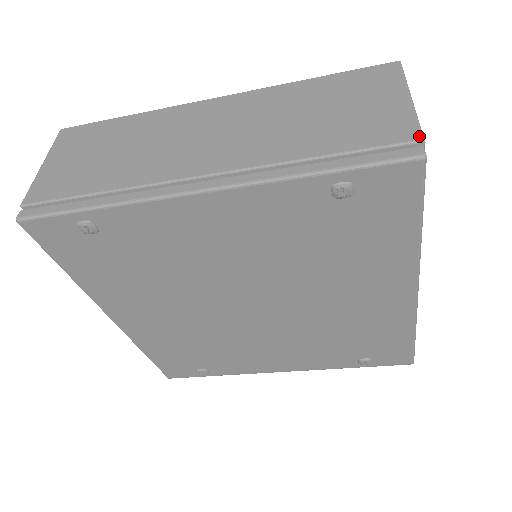
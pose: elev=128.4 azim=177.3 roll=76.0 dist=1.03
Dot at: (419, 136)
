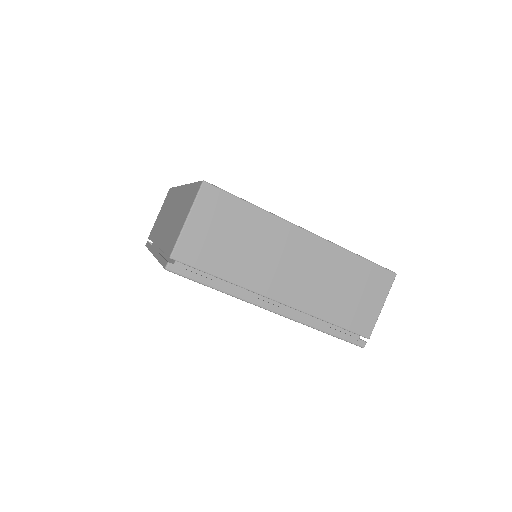
Dot at: (170, 254)
